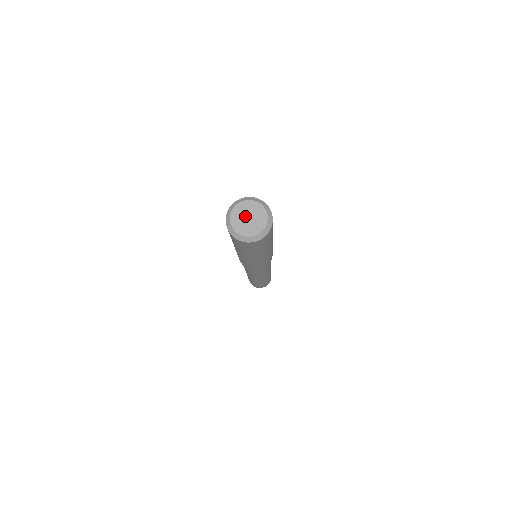
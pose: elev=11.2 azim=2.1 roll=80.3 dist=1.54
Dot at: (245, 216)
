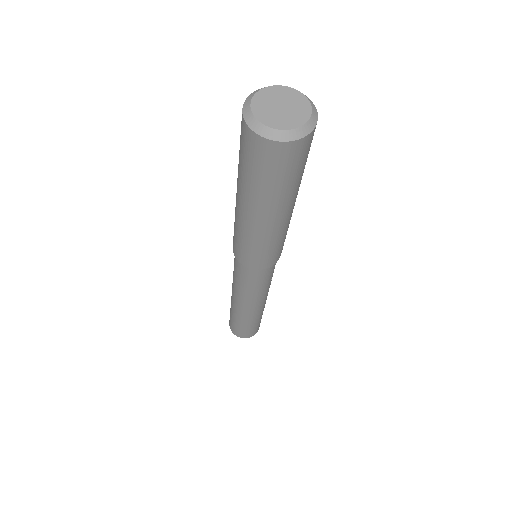
Dot at: (274, 107)
